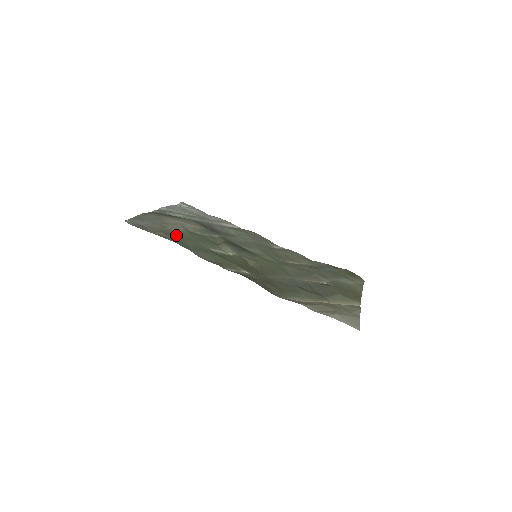
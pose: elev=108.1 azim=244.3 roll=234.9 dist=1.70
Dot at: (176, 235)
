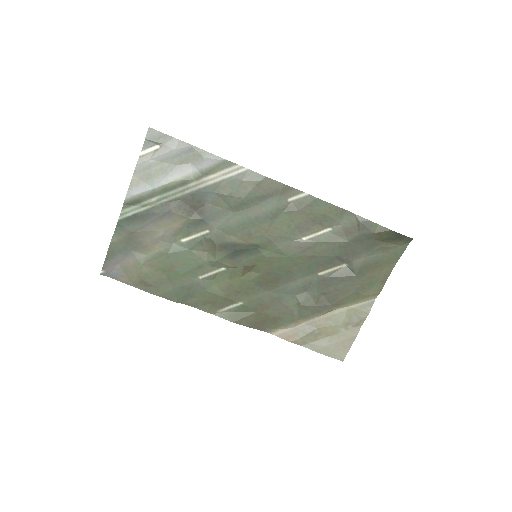
Dot at: (157, 273)
